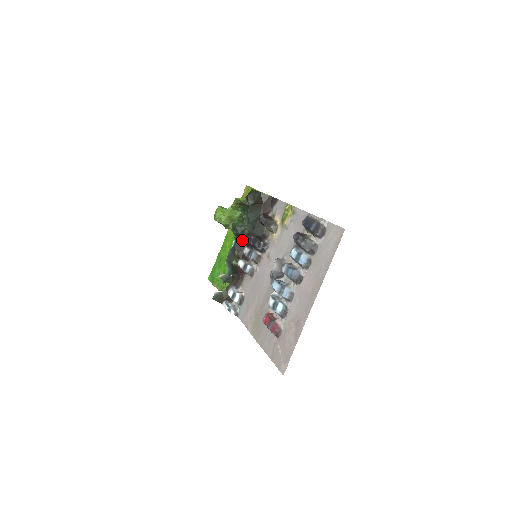
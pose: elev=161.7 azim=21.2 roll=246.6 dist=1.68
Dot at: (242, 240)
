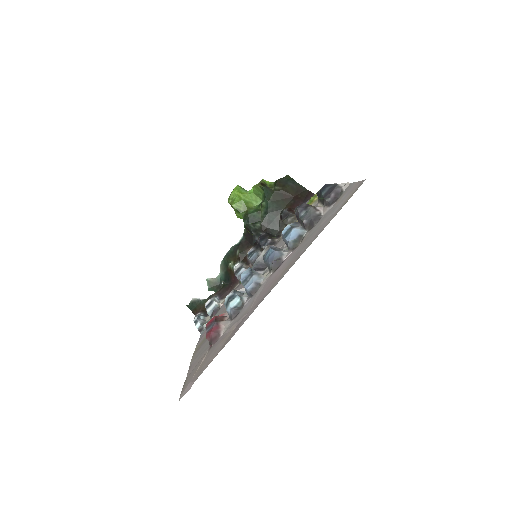
Dot at: (251, 236)
